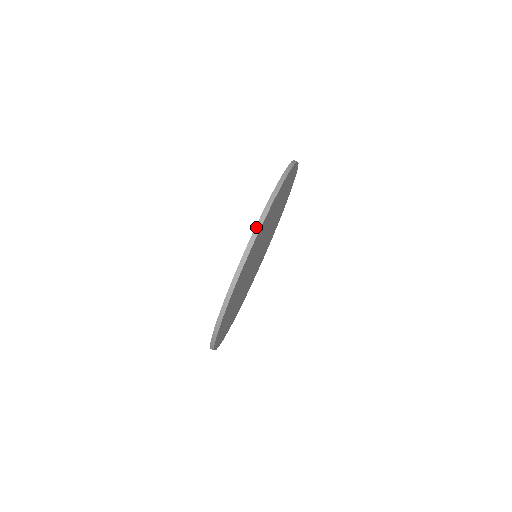
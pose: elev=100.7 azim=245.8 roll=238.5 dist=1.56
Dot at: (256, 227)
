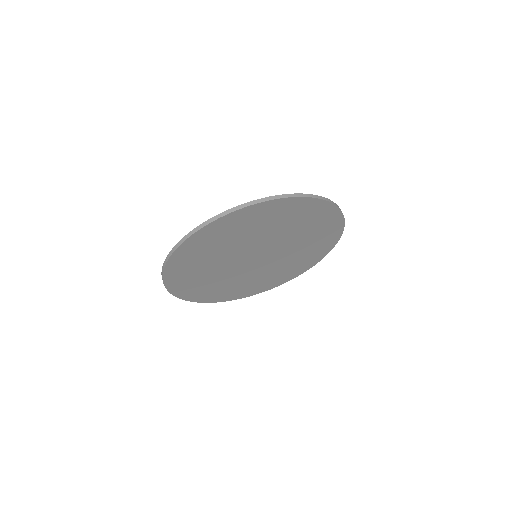
Dot at: (329, 199)
